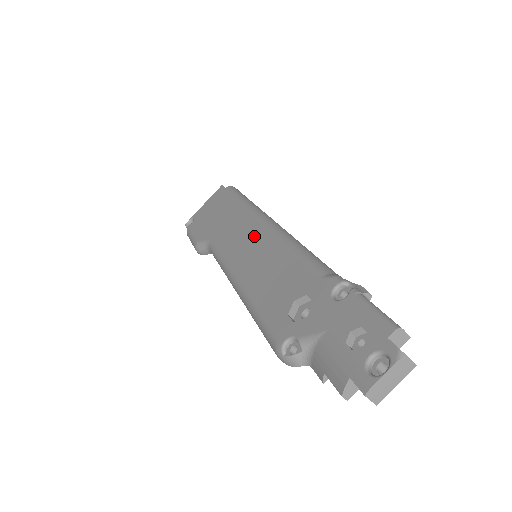
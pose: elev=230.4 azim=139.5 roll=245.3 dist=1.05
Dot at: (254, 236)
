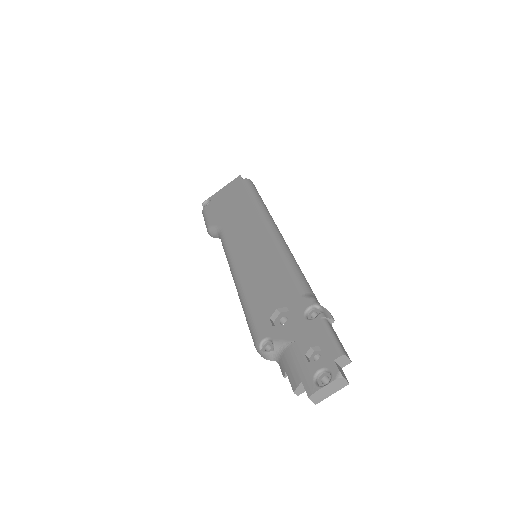
Dot at: (258, 238)
